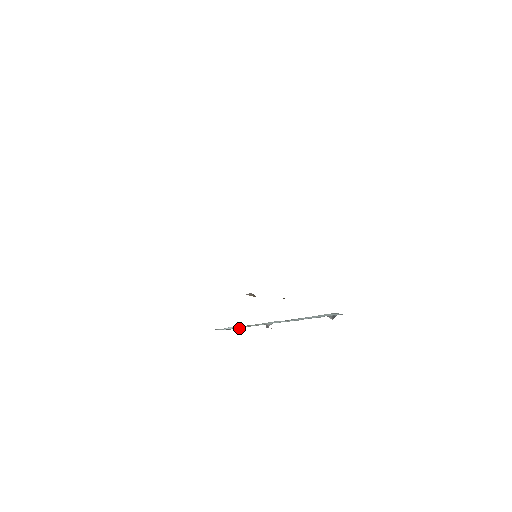
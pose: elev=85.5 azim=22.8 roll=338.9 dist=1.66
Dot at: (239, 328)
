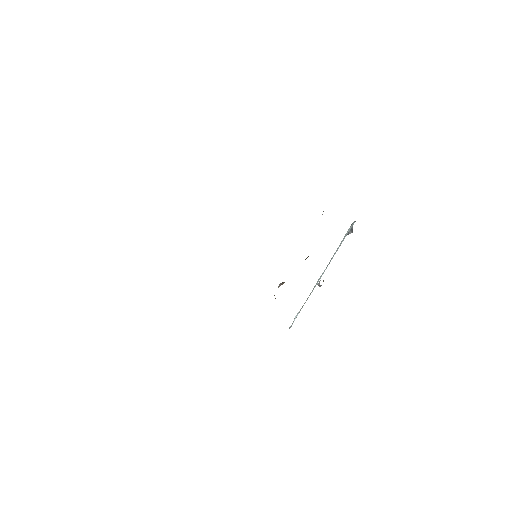
Dot at: occluded
